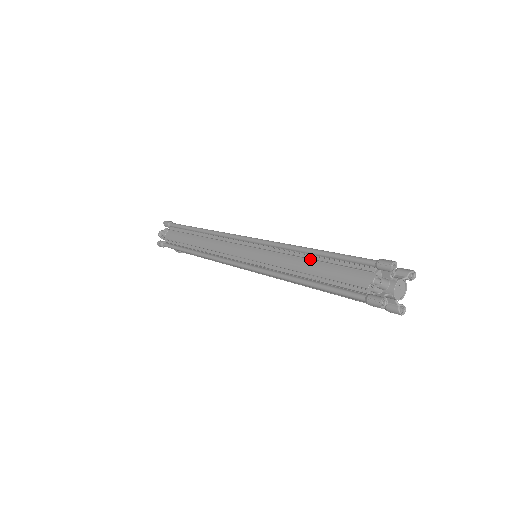
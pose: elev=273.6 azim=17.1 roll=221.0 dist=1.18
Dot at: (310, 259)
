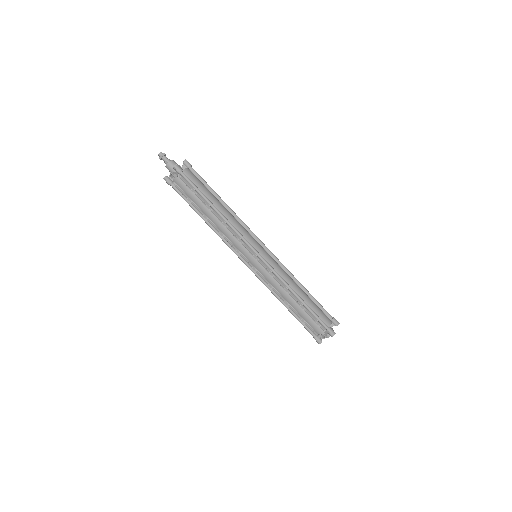
Dot at: (294, 300)
